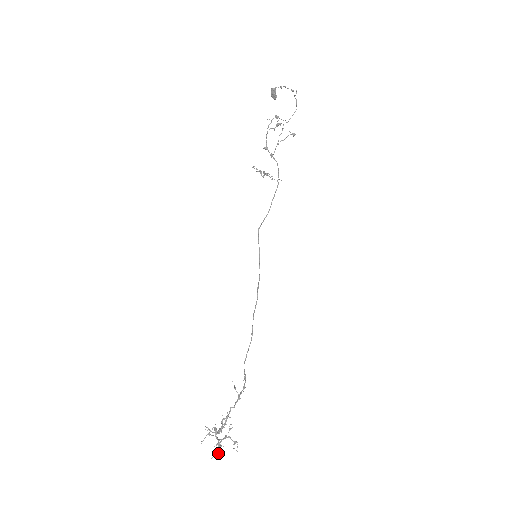
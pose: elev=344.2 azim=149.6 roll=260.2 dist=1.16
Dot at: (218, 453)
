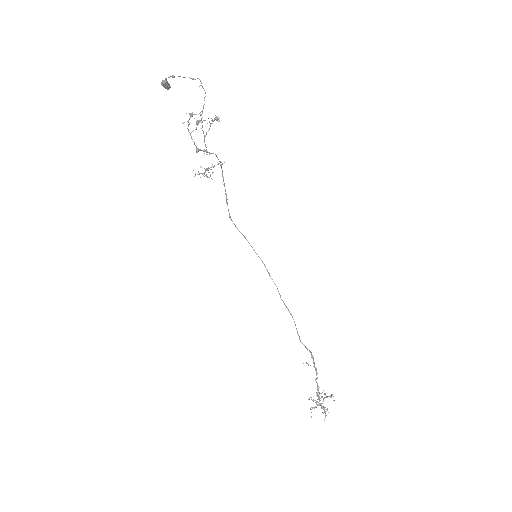
Dot at: occluded
